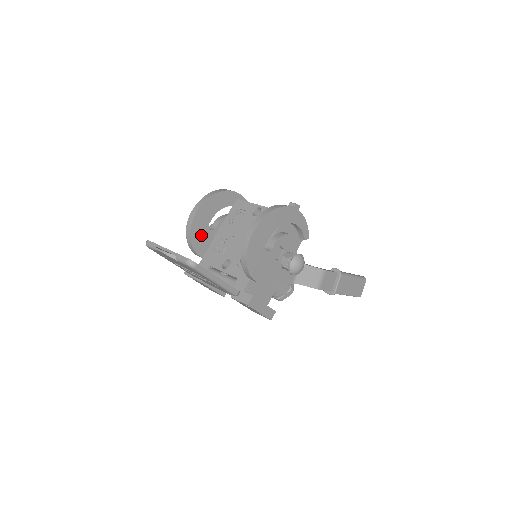
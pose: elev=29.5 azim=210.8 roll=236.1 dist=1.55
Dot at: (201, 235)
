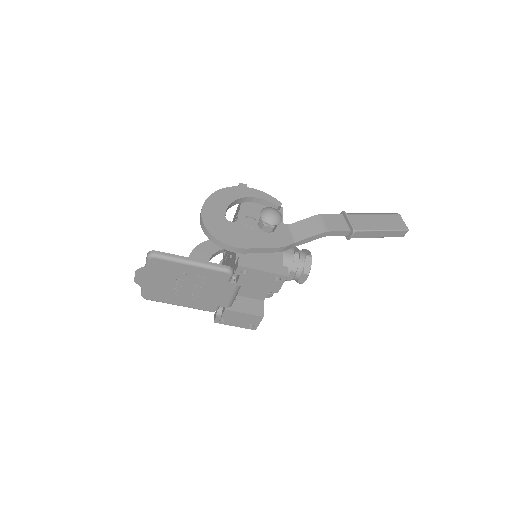
Dot at: occluded
